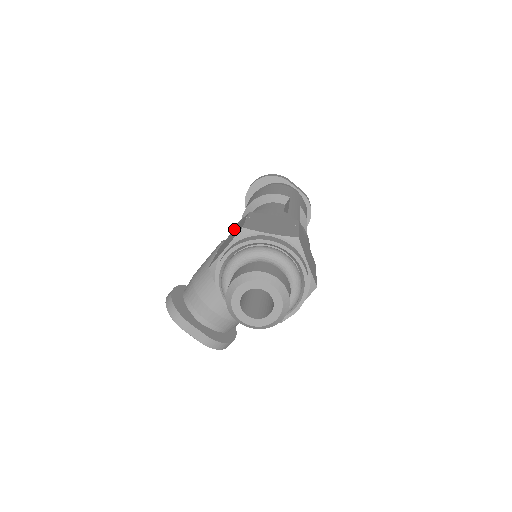
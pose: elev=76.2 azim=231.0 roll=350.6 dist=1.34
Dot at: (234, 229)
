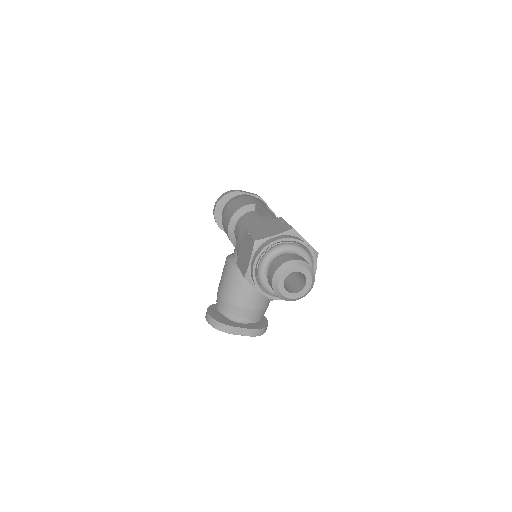
Dot at: (241, 245)
